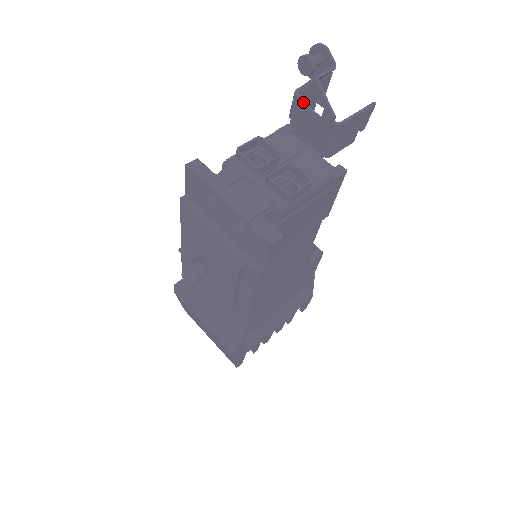
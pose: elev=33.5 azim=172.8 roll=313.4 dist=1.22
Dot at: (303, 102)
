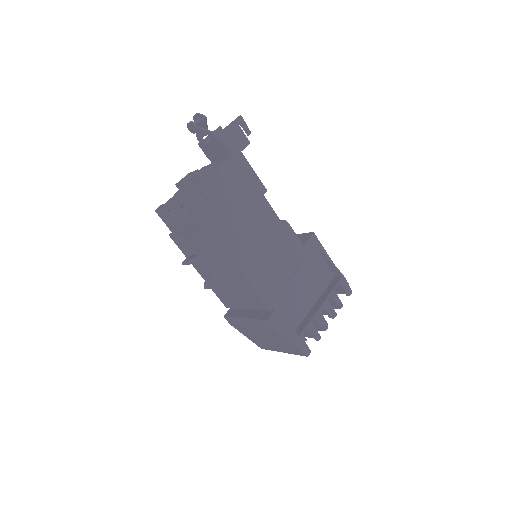
Dot at: (202, 144)
